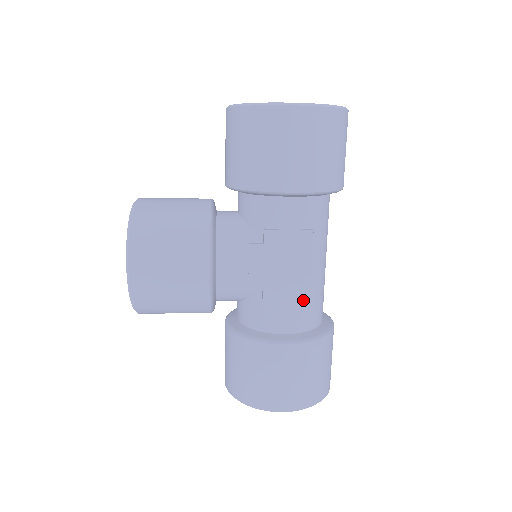
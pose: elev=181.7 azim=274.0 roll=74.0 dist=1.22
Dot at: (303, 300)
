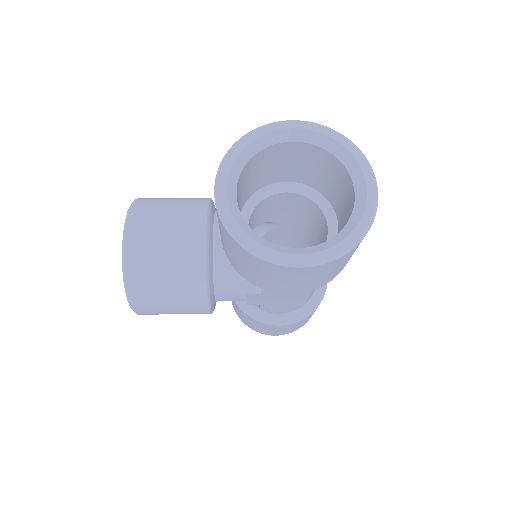
Dot at: (297, 307)
